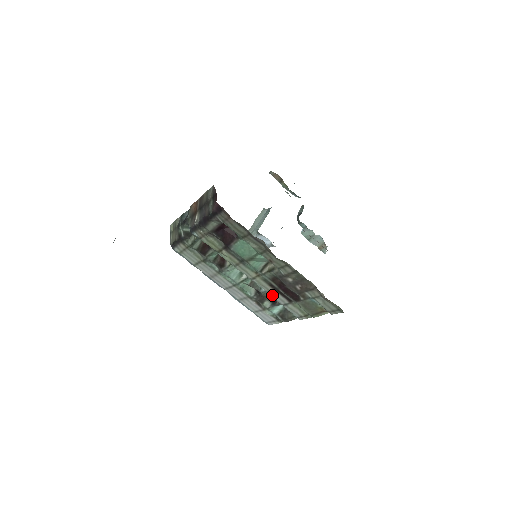
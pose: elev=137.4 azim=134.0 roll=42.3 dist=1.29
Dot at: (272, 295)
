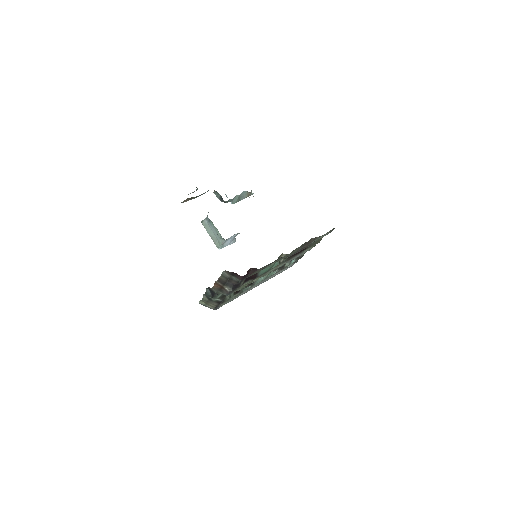
Dot at: occluded
